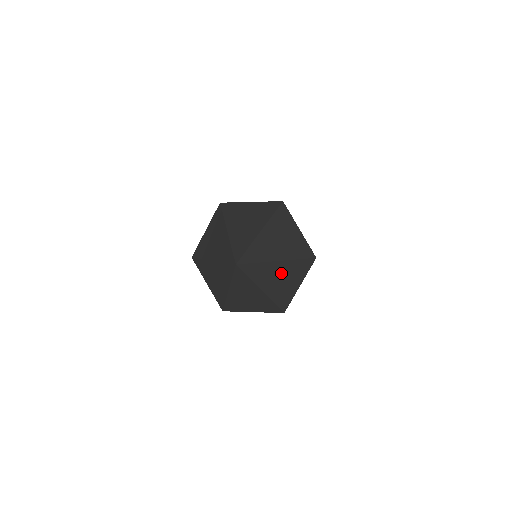
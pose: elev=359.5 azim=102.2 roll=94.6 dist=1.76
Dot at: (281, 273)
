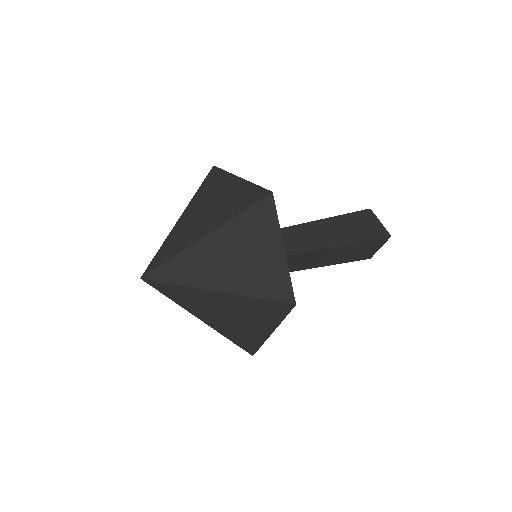
Dot at: (228, 250)
